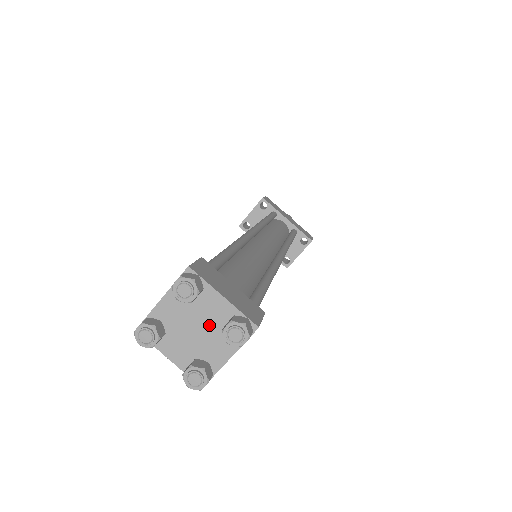
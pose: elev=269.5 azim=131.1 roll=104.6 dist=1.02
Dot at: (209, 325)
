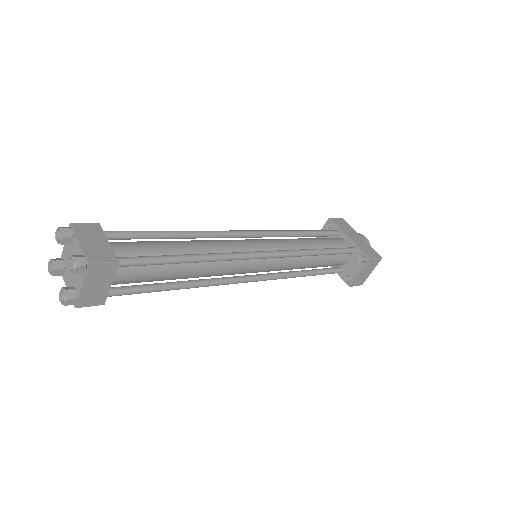
Dot at: occluded
